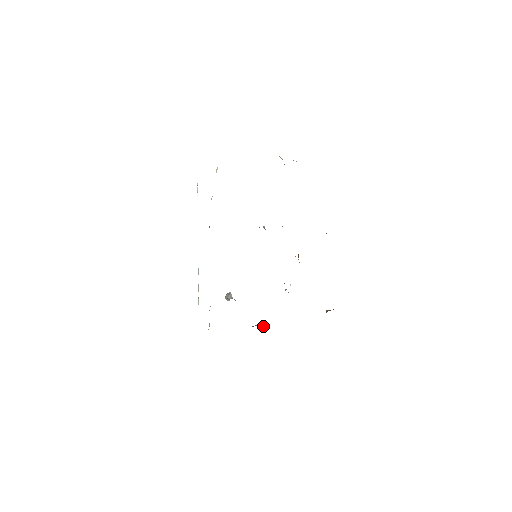
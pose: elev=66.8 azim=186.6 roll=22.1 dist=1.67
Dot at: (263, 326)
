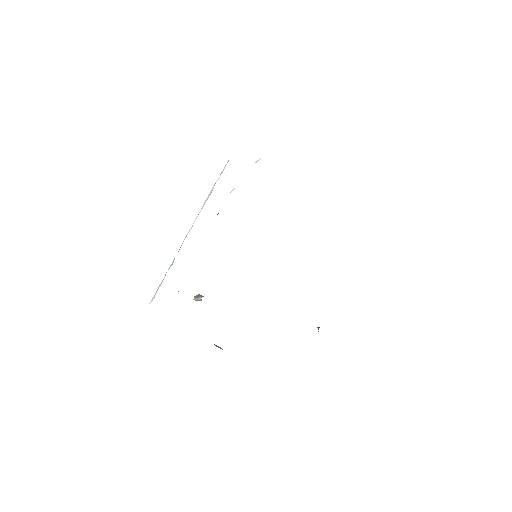
Dot at: (220, 348)
